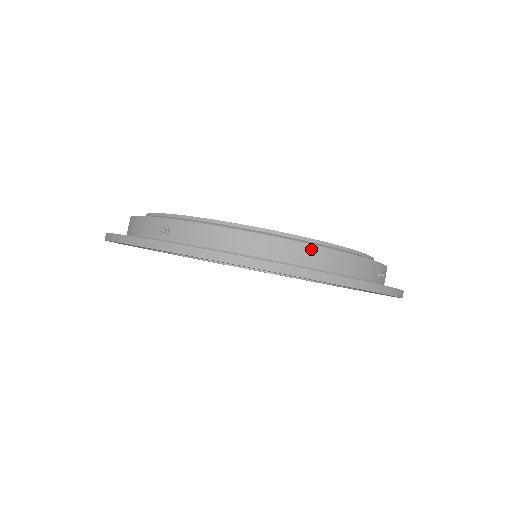
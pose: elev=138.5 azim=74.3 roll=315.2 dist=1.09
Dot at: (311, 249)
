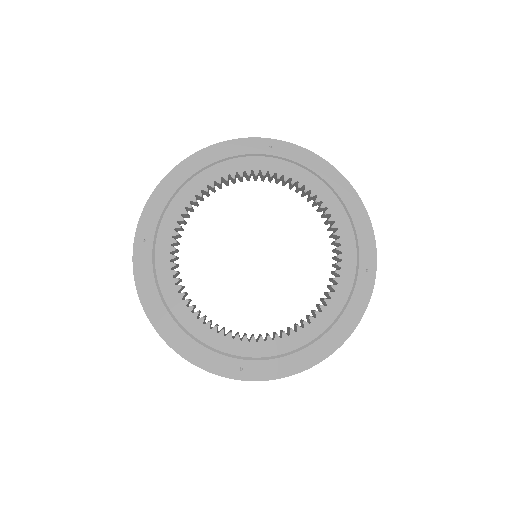
Dot at: (334, 335)
